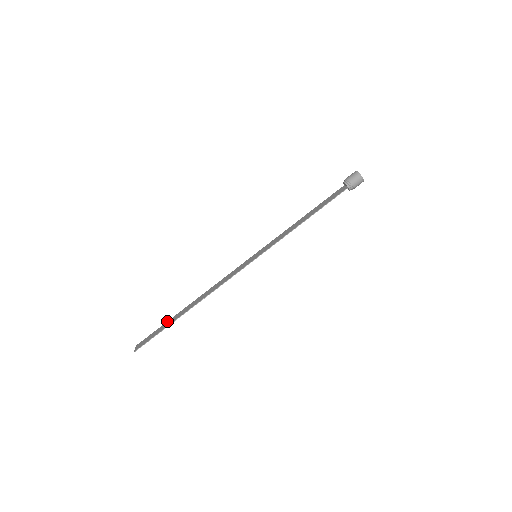
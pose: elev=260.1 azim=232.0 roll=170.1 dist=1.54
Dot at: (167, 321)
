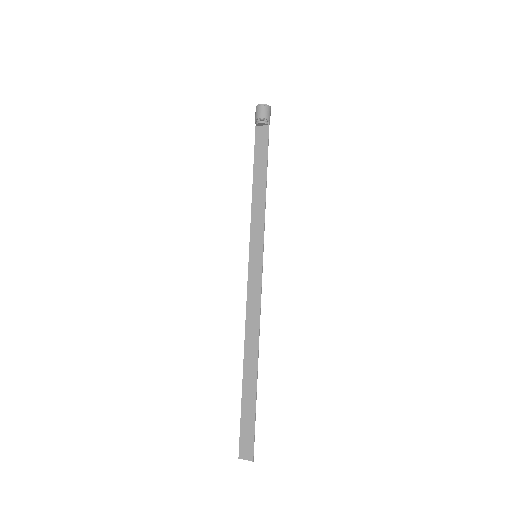
Dot at: (241, 401)
